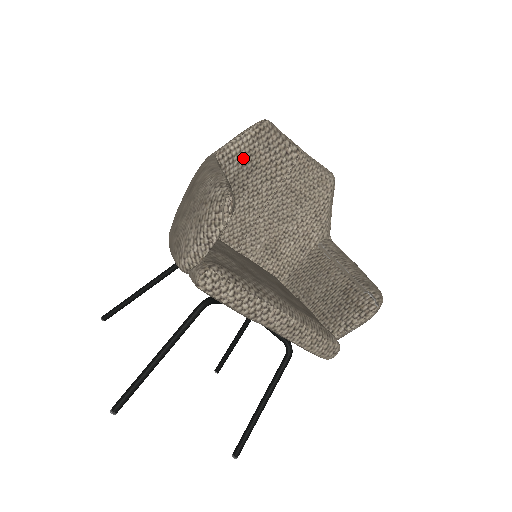
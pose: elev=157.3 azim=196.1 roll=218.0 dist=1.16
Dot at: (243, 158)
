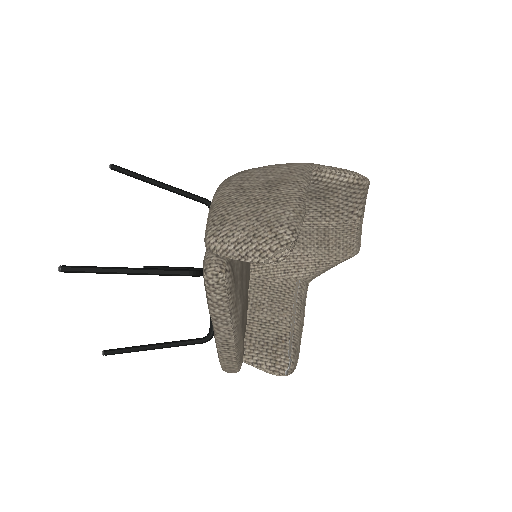
Dot at: (325, 188)
